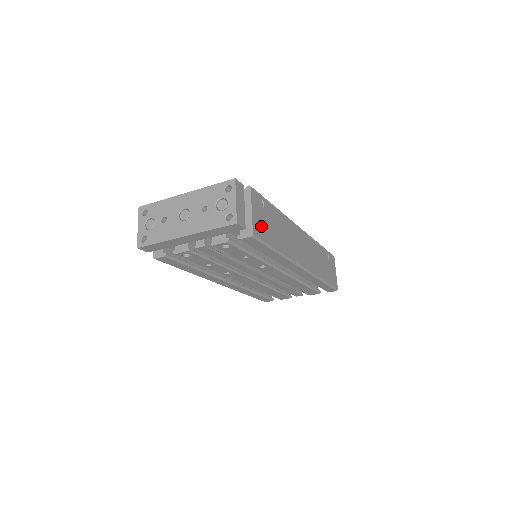
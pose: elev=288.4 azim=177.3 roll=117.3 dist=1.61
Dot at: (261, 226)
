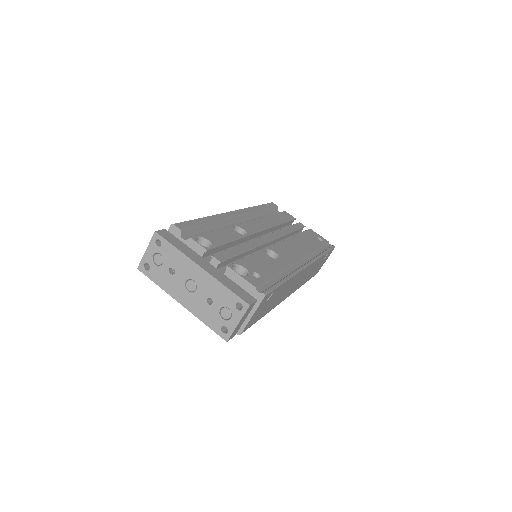
Dot at: (255, 317)
